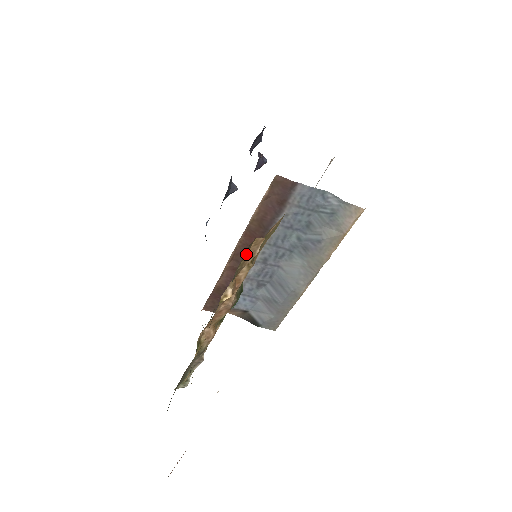
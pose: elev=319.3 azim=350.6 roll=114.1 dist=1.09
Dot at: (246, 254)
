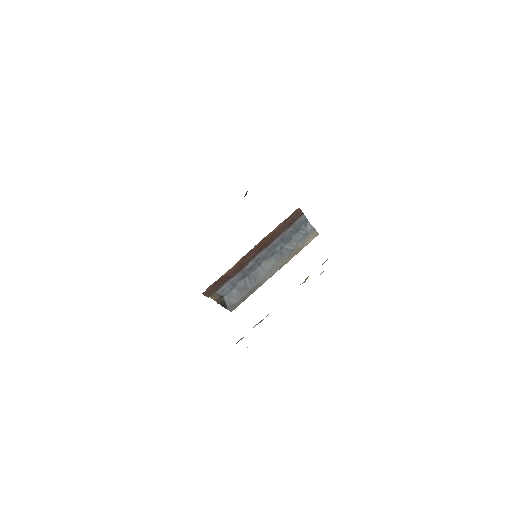
Dot at: occluded
